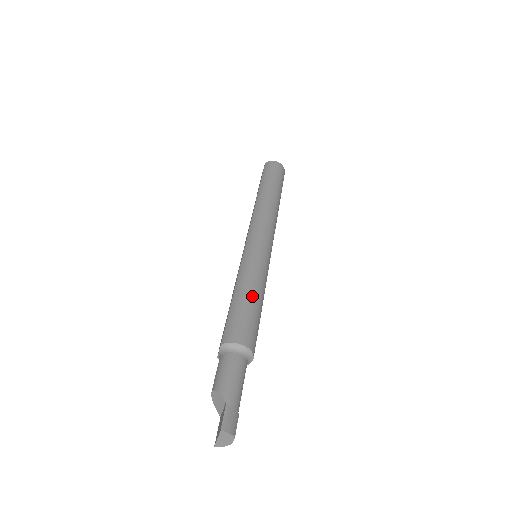
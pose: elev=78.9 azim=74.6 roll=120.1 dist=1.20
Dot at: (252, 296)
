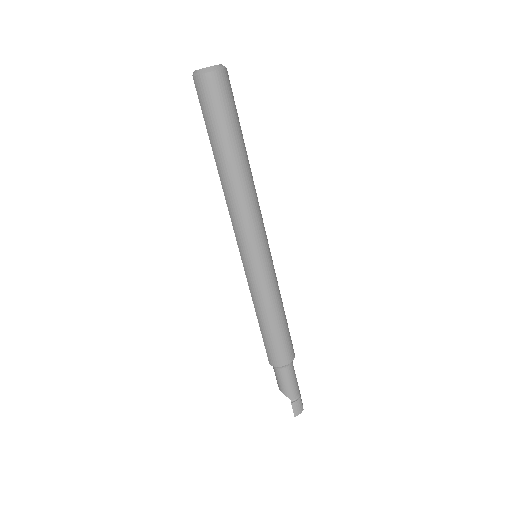
Dot at: (274, 324)
